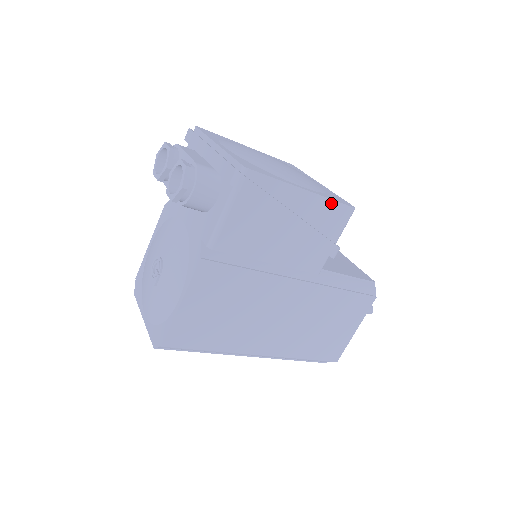
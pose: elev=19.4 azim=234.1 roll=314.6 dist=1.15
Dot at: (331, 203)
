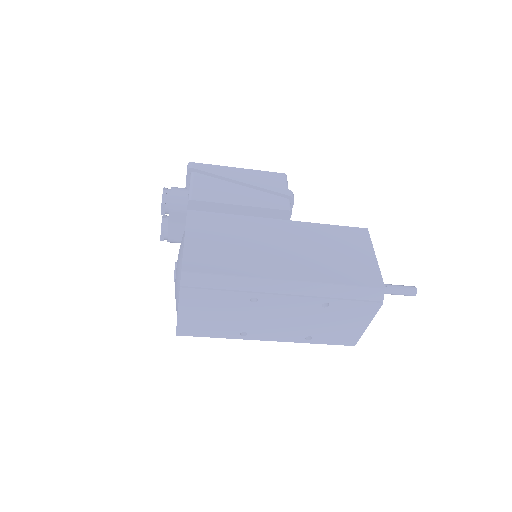
Dot at: (264, 173)
